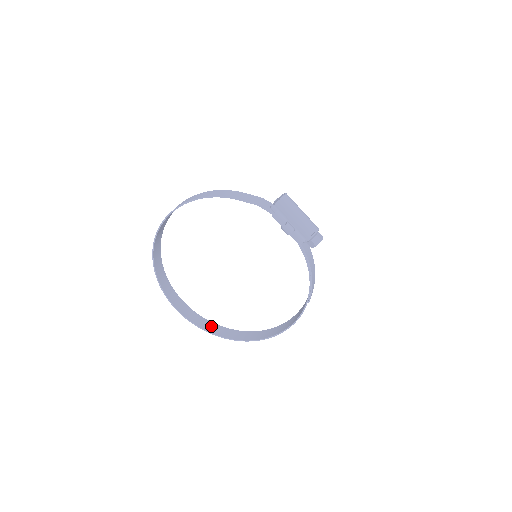
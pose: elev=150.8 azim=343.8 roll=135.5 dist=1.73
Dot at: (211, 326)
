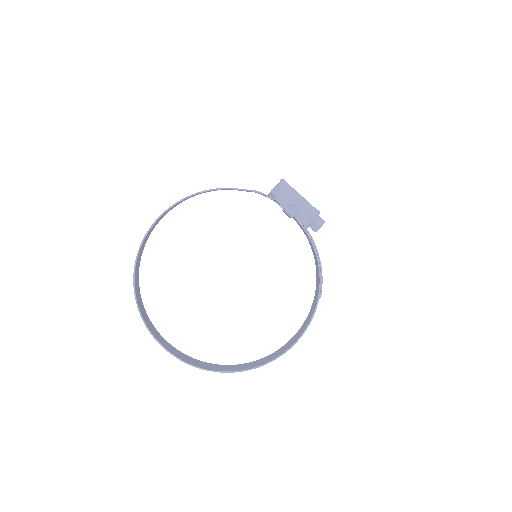
Dot at: (205, 364)
